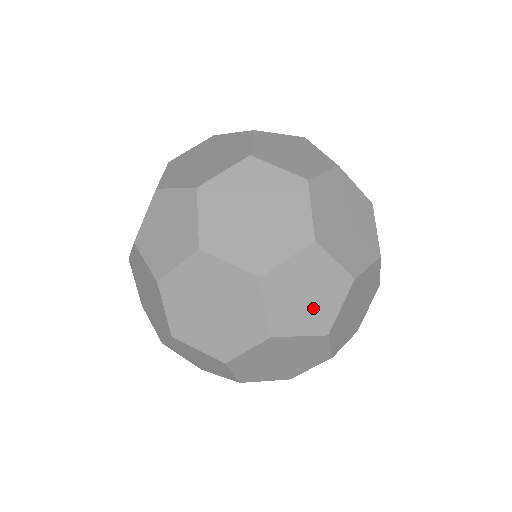
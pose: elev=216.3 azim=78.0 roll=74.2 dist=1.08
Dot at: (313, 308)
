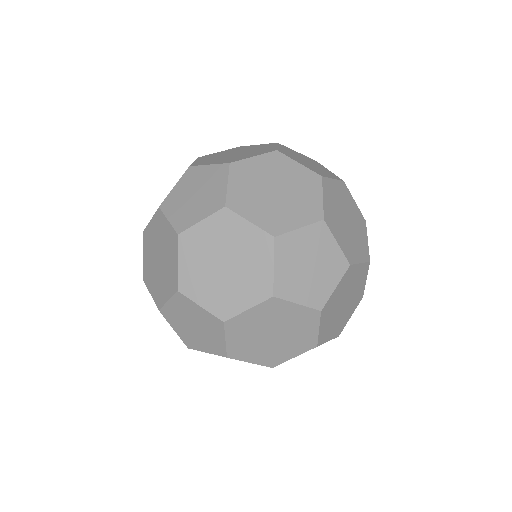
Dot at: occluded
